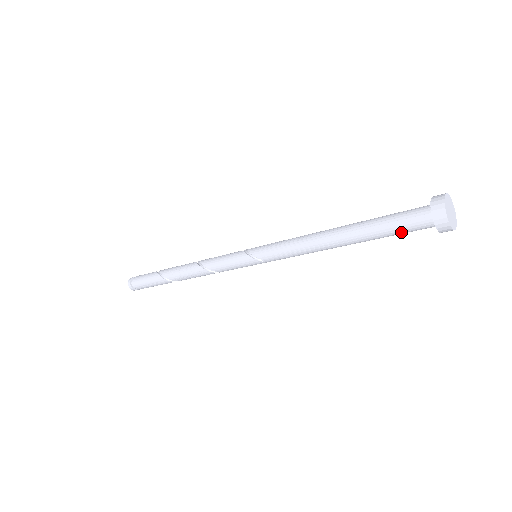
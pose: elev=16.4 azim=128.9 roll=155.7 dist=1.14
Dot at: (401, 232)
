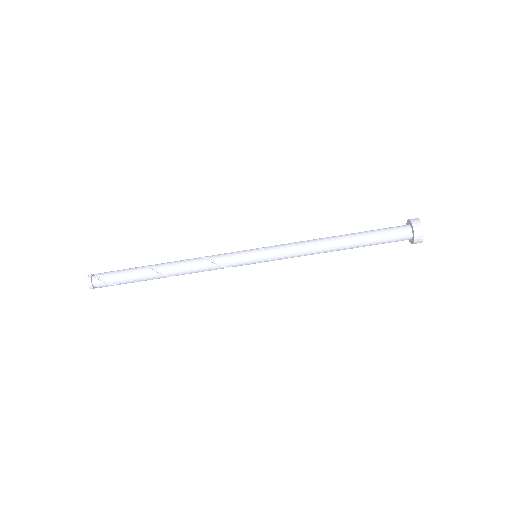
Dot at: (386, 231)
